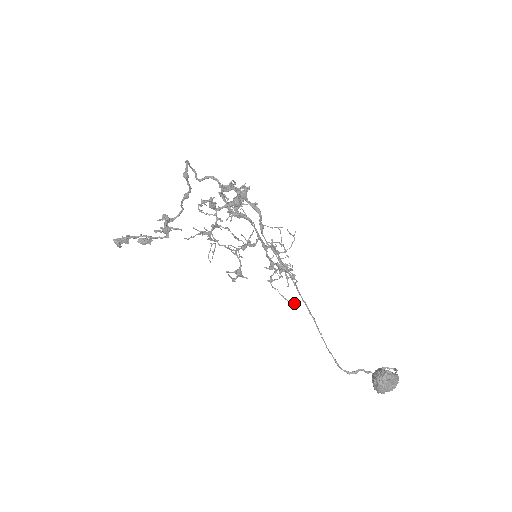
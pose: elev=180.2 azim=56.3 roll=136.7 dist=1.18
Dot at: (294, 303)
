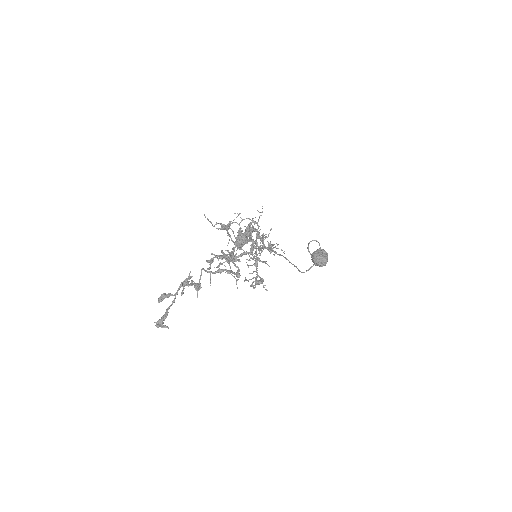
Dot at: occluded
